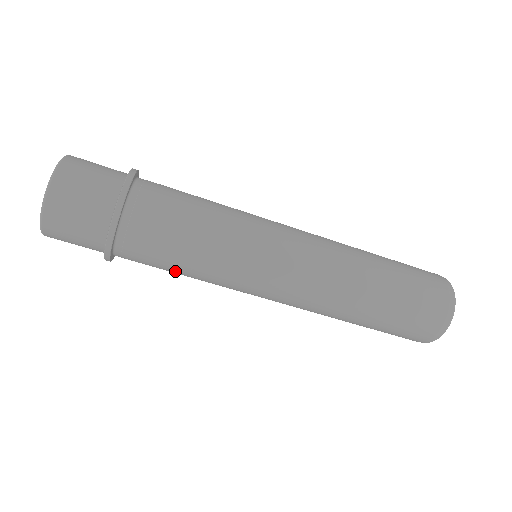
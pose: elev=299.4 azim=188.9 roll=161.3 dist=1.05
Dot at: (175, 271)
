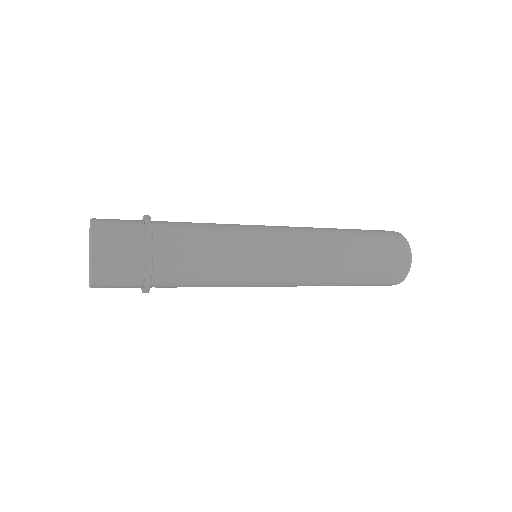
Dot at: (200, 286)
